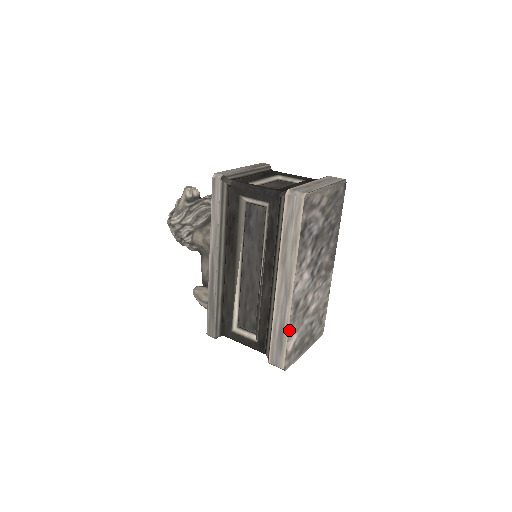
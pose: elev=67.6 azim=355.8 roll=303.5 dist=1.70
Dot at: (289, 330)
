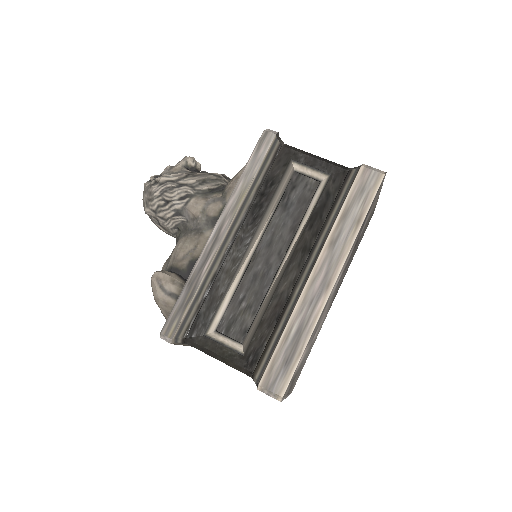
Dot at: (310, 336)
